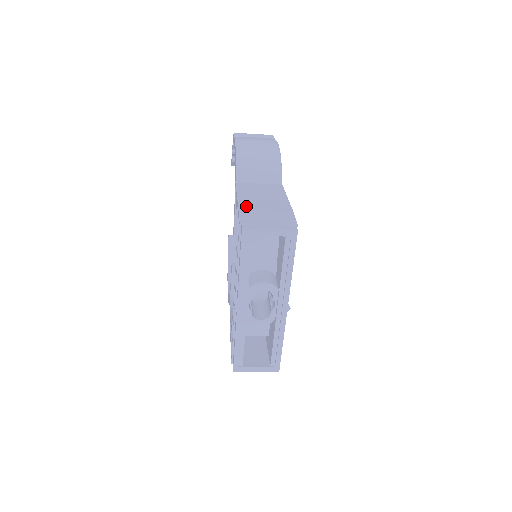
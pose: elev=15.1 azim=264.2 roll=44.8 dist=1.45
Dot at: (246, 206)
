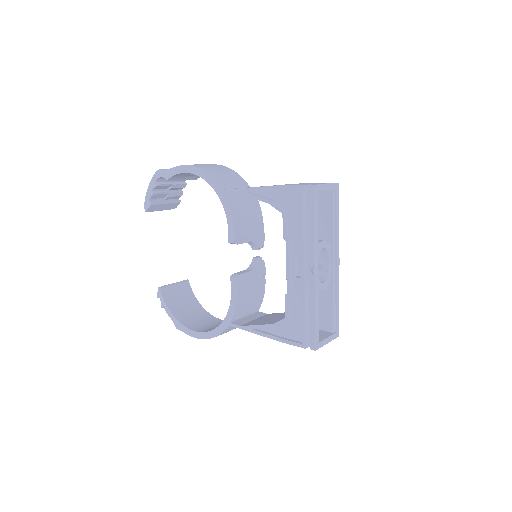
Dot at: occluded
